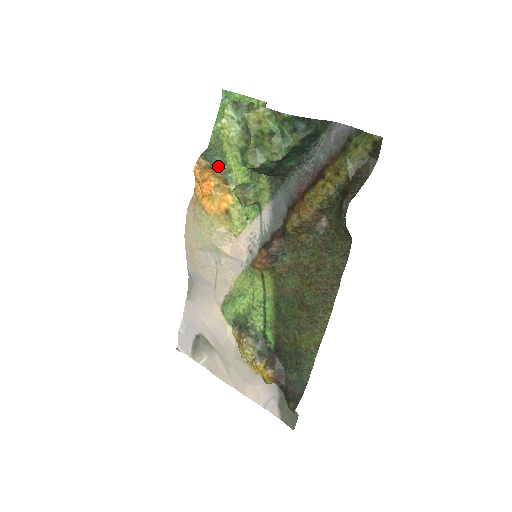
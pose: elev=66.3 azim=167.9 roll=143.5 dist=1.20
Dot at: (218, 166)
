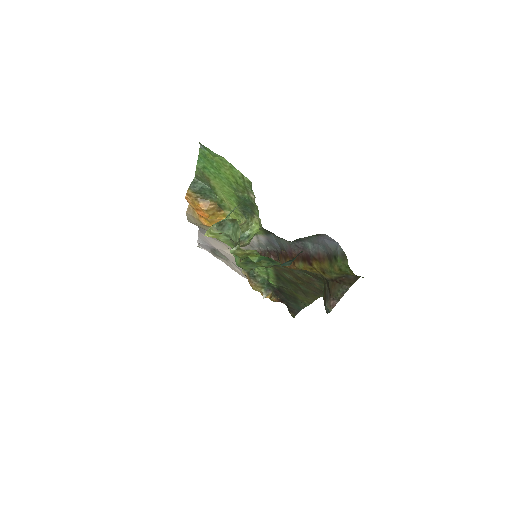
Dot at: (209, 197)
